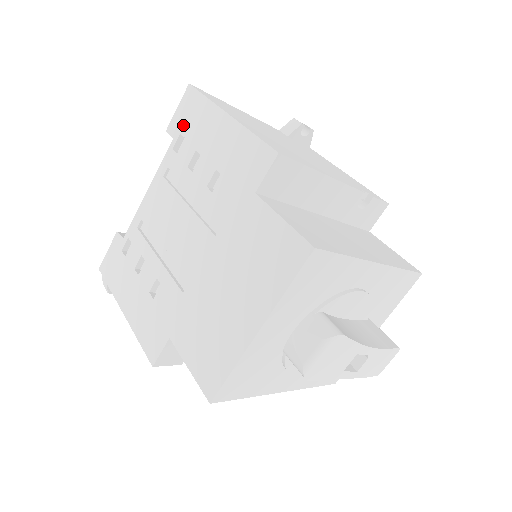
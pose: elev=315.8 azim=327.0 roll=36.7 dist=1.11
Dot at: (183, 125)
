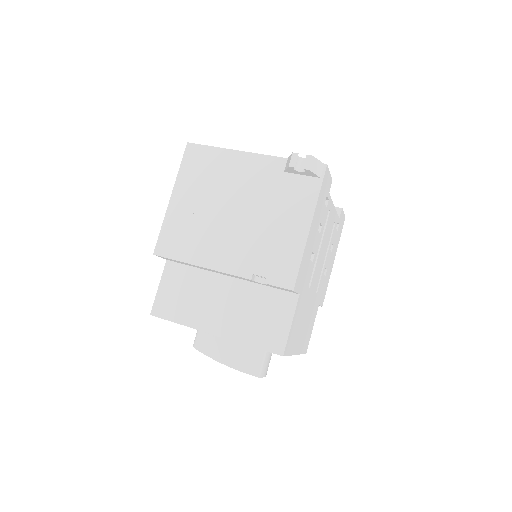
Dot at: occluded
